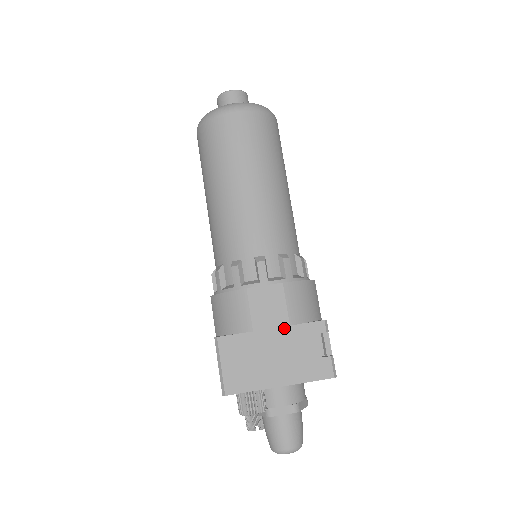
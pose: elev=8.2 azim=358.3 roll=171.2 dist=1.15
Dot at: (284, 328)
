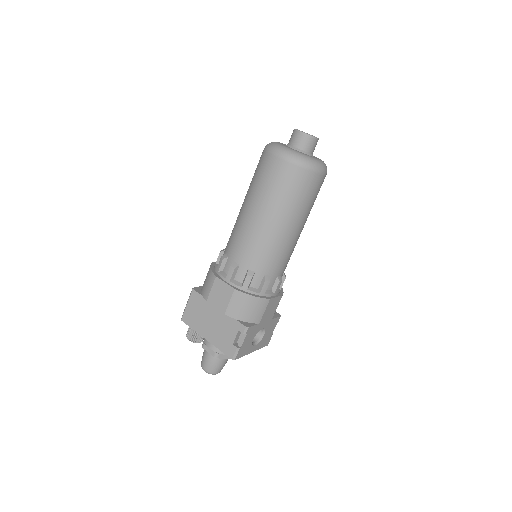
Dot at: occluded
